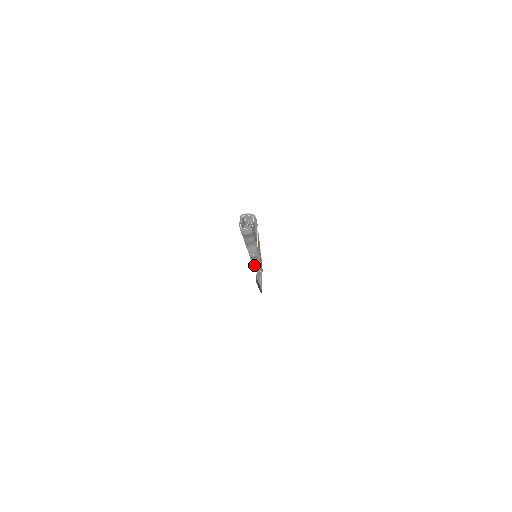
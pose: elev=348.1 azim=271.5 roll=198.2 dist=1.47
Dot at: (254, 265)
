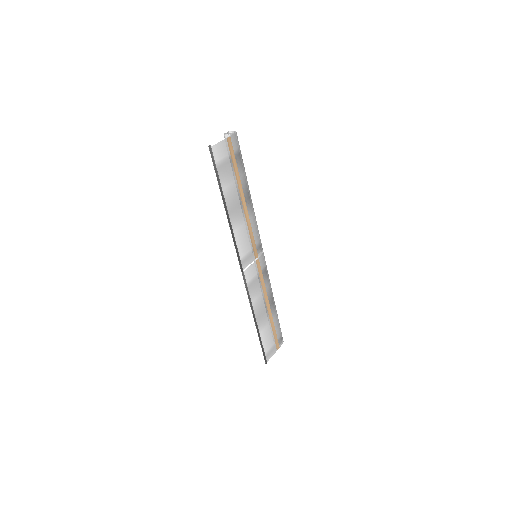
Dot at: occluded
